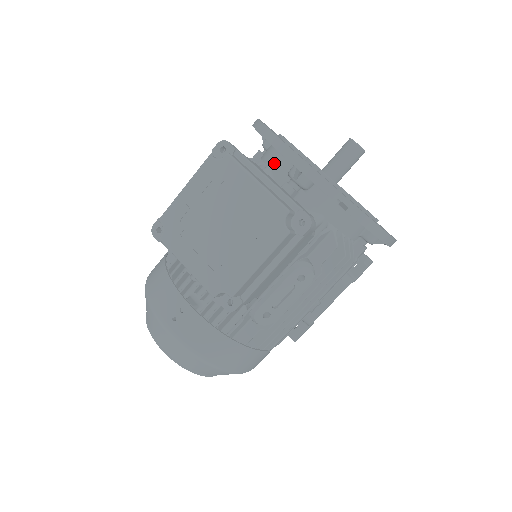
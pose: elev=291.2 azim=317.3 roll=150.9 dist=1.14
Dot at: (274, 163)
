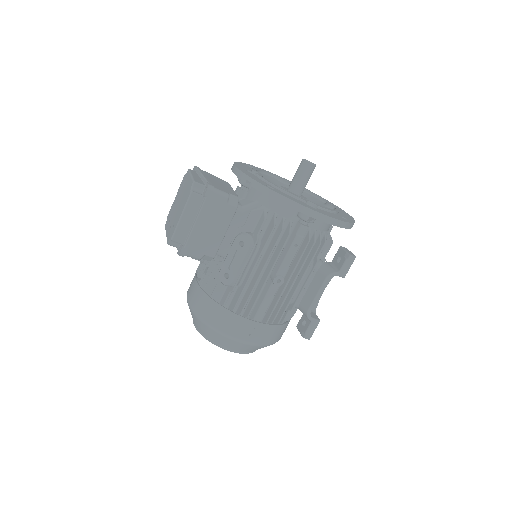
Dot at: occluded
